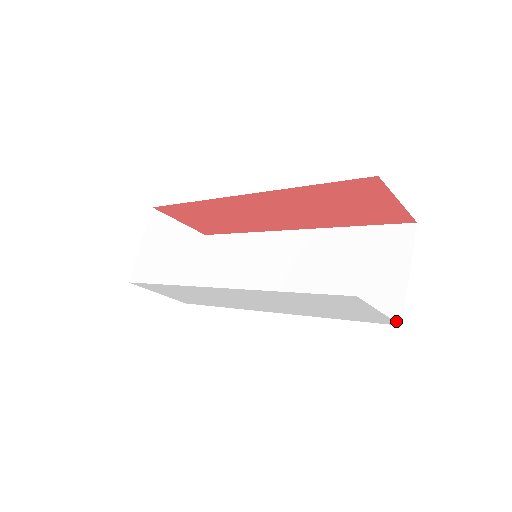
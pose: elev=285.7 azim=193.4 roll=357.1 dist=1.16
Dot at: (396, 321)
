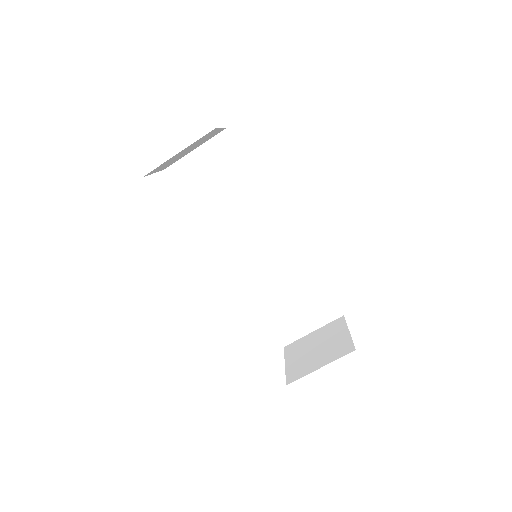
Dot at: (284, 343)
